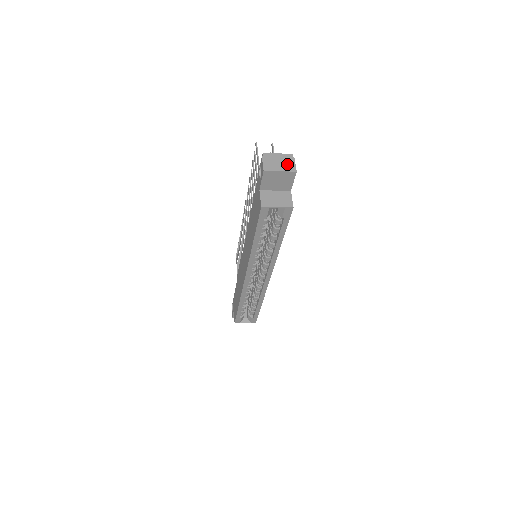
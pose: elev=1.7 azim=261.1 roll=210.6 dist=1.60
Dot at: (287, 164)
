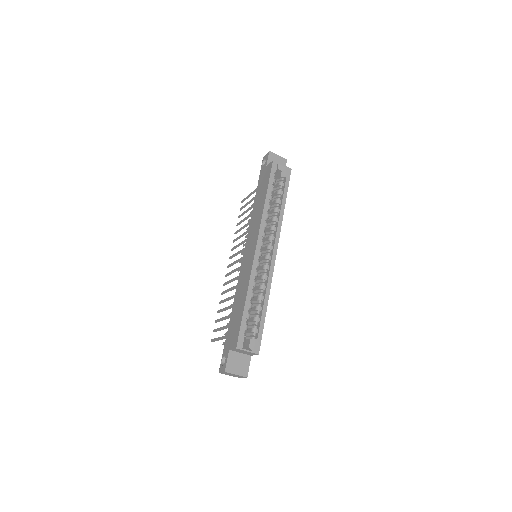
Dot at: occluded
